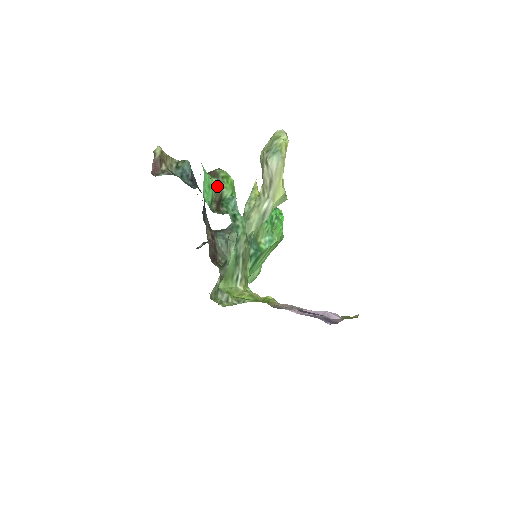
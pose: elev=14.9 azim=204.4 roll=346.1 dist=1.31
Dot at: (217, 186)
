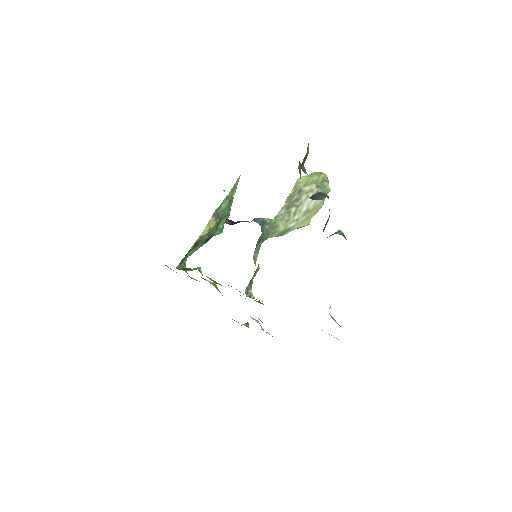
Dot at: occluded
